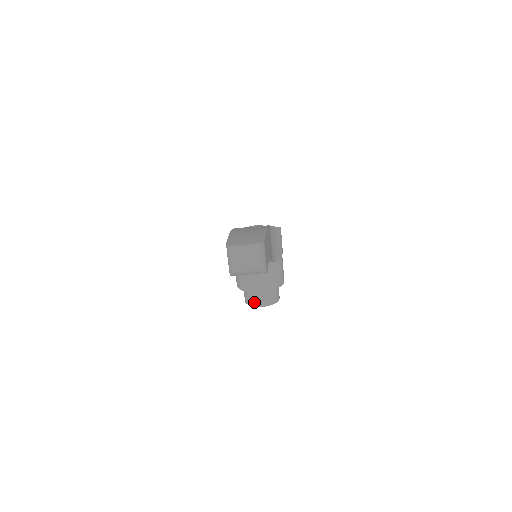
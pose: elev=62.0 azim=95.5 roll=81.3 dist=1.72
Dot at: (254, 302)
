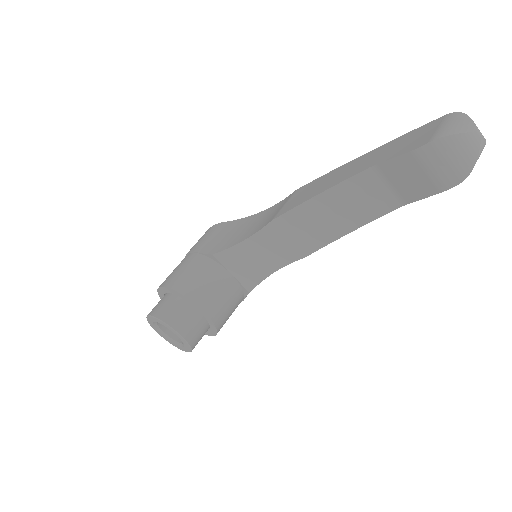
Dot at: (175, 319)
